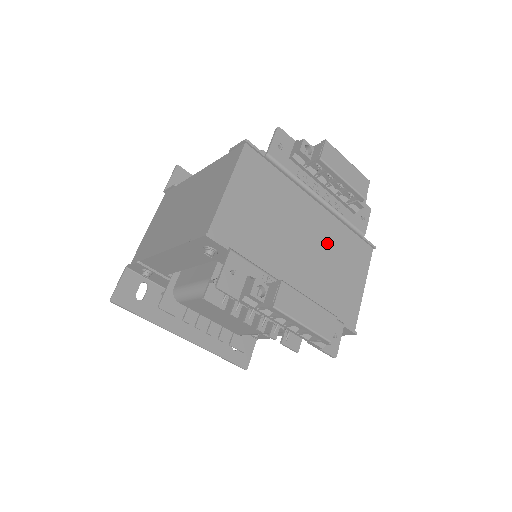
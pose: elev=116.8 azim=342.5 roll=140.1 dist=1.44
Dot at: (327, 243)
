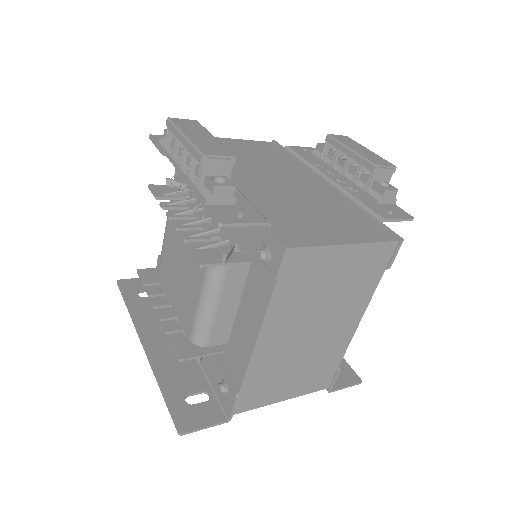
Dot at: (314, 199)
